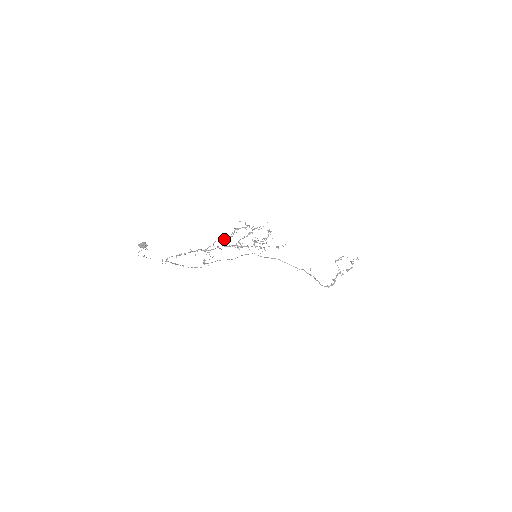
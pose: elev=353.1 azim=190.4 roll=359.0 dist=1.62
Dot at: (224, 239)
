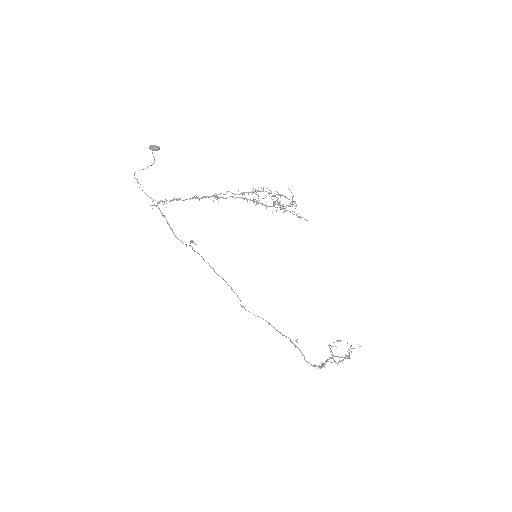
Dot at: (241, 193)
